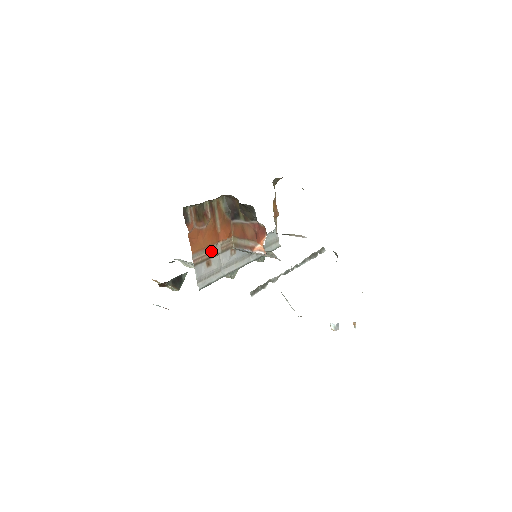
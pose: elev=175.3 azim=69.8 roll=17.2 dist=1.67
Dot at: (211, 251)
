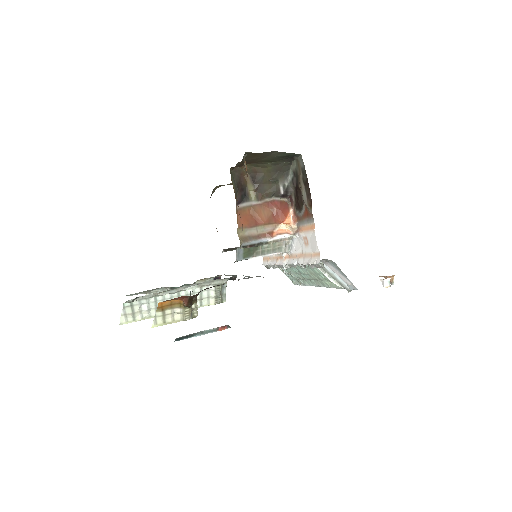
Dot at: occluded
